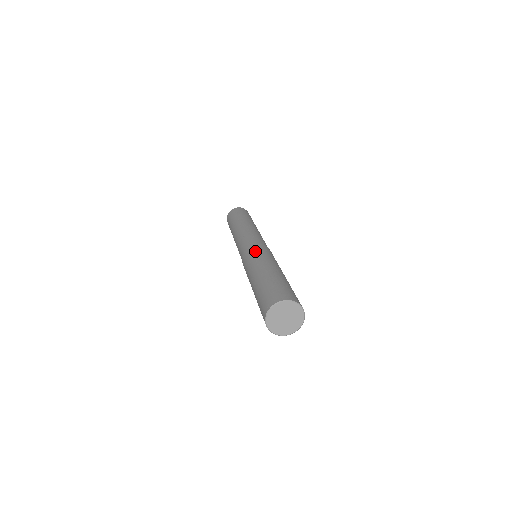
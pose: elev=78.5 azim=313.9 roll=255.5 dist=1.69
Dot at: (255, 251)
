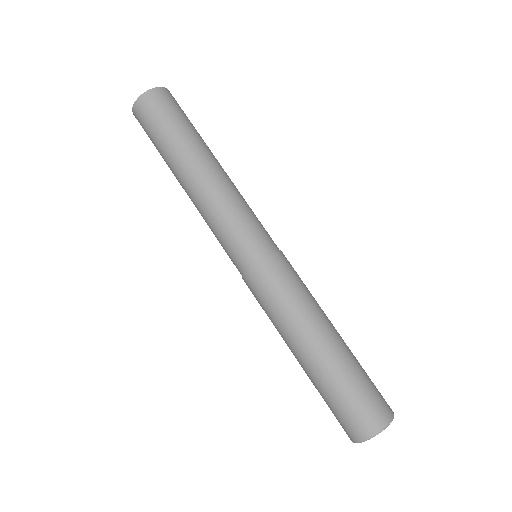
Dot at: (280, 283)
